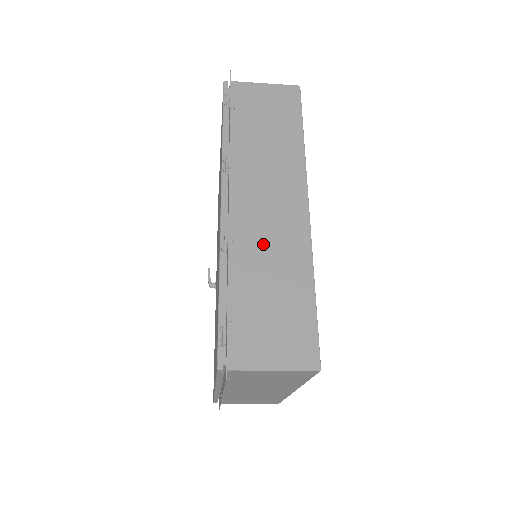
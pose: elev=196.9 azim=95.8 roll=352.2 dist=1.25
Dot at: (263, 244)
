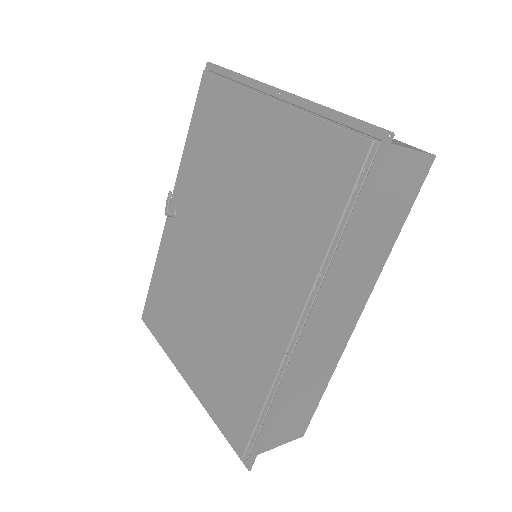
Dot at: (312, 360)
